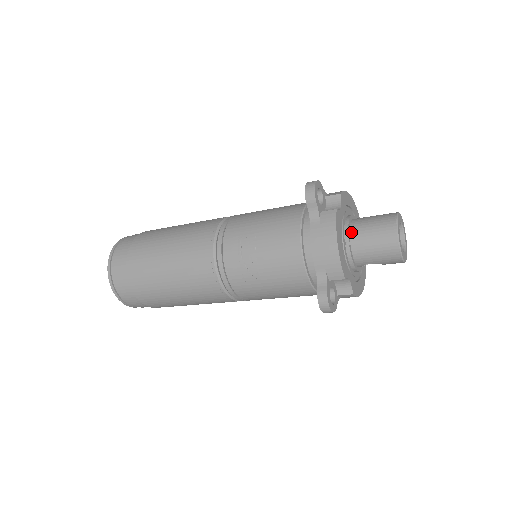
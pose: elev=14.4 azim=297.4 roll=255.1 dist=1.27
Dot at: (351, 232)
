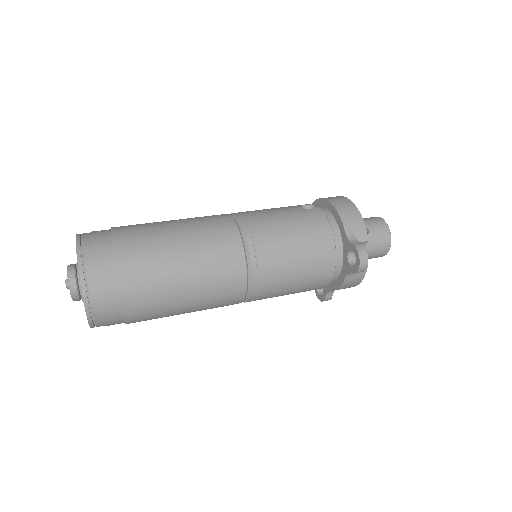
Dot at: occluded
